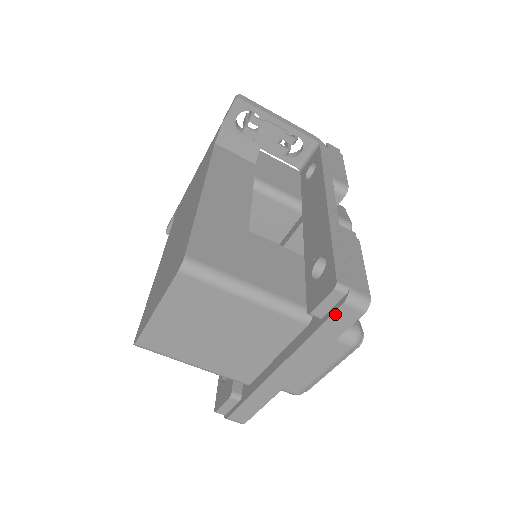
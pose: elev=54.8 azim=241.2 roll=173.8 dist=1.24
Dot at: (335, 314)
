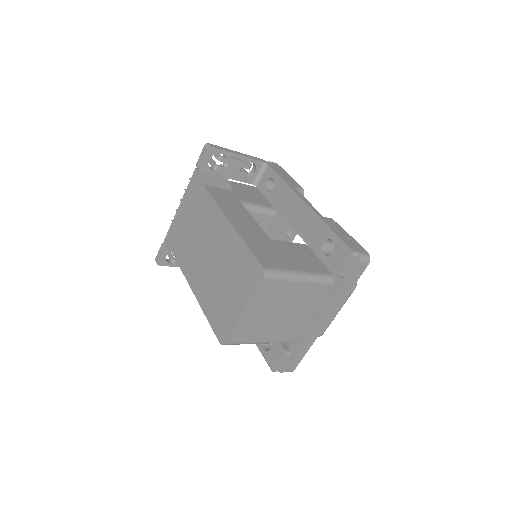
Dot at: (354, 271)
